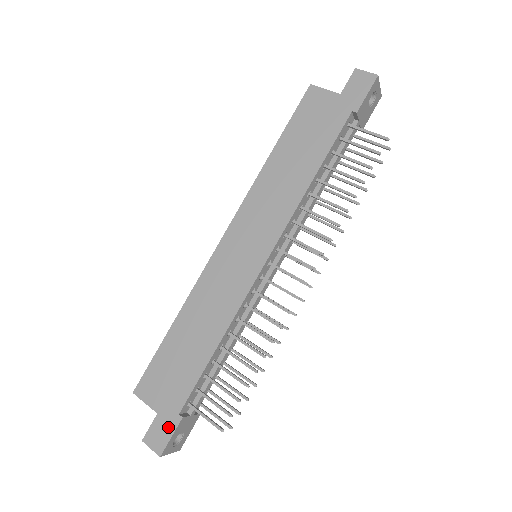
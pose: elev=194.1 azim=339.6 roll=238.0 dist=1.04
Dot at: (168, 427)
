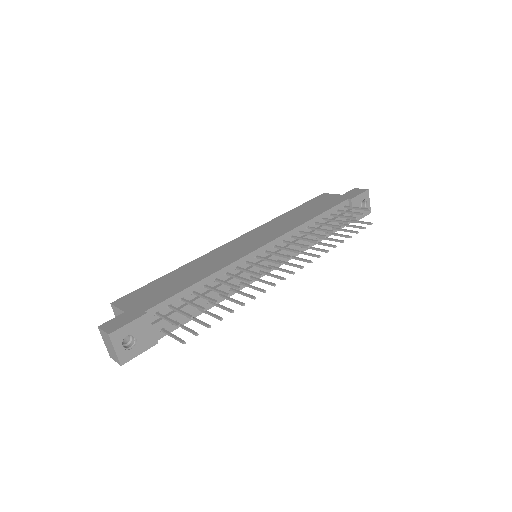
Dot at: (130, 318)
